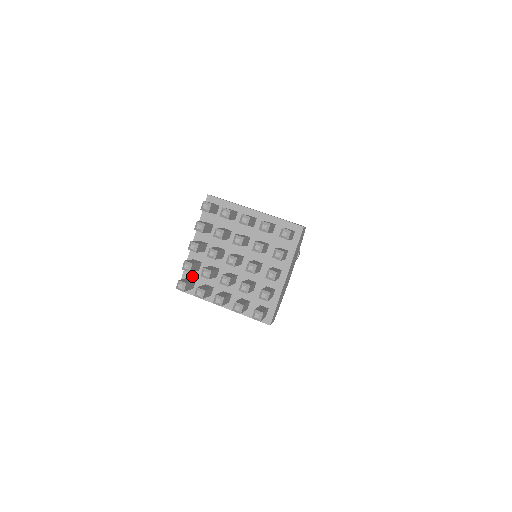
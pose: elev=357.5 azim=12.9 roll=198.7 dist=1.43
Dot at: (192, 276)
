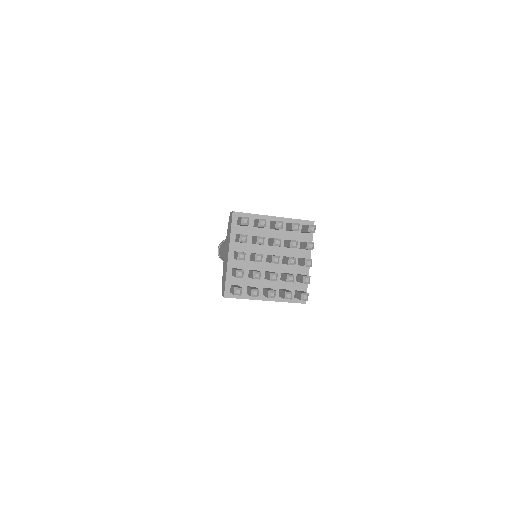
Dot at: (234, 283)
